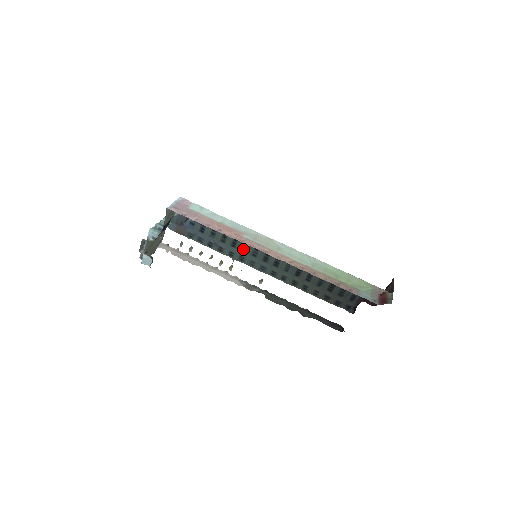
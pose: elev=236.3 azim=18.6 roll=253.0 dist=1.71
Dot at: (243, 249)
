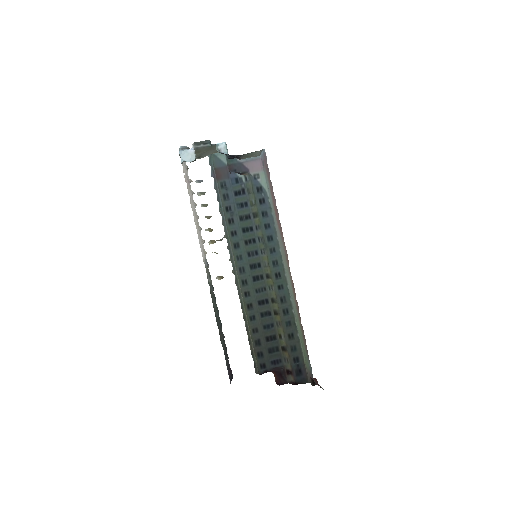
Dot at: (248, 241)
